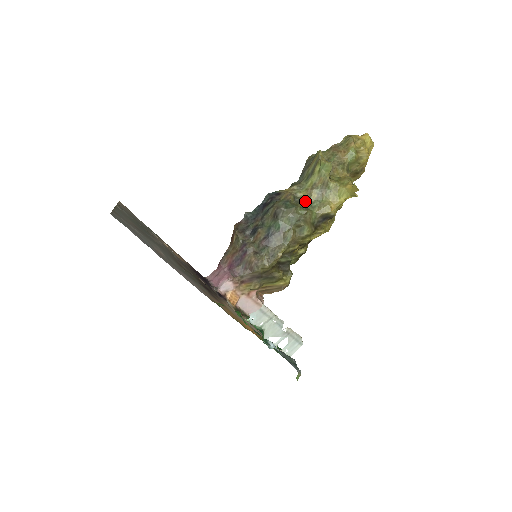
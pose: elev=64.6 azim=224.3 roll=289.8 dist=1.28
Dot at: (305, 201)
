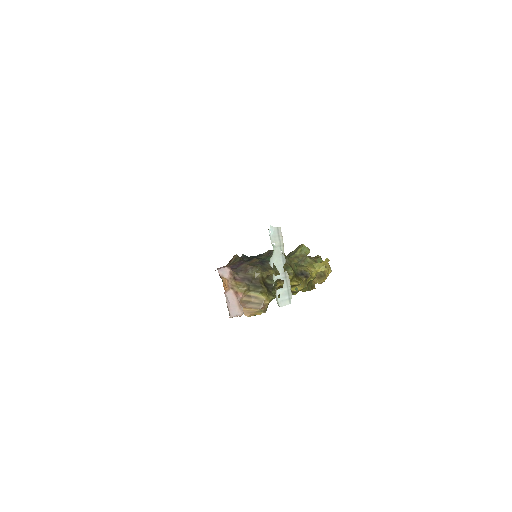
Dot at: occluded
